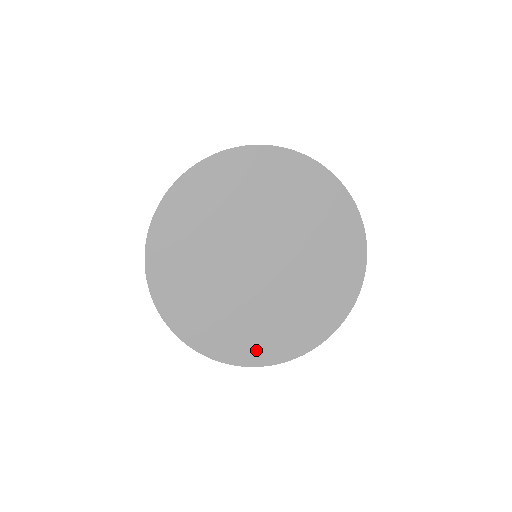
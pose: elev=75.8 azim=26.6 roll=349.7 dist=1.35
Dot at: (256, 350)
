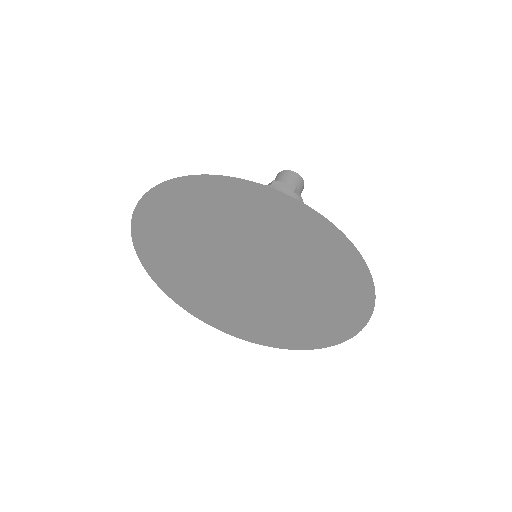
Dot at: (168, 282)
